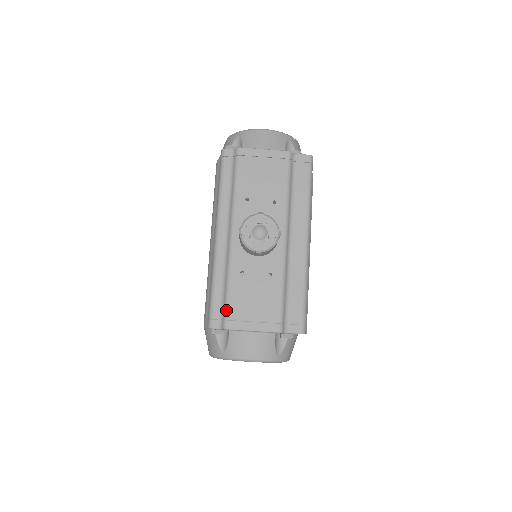
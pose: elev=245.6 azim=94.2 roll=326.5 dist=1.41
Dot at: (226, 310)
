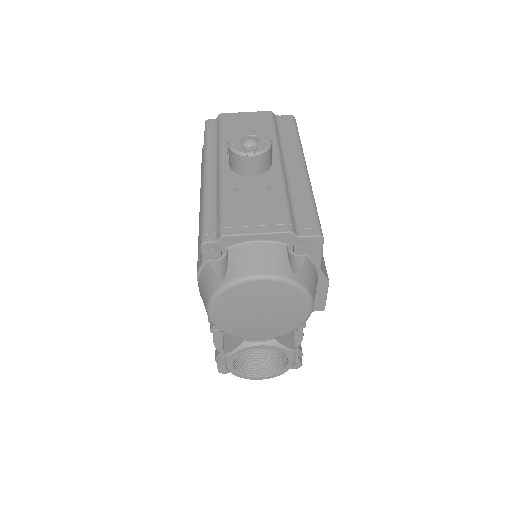
Dot at: (221, 220)
